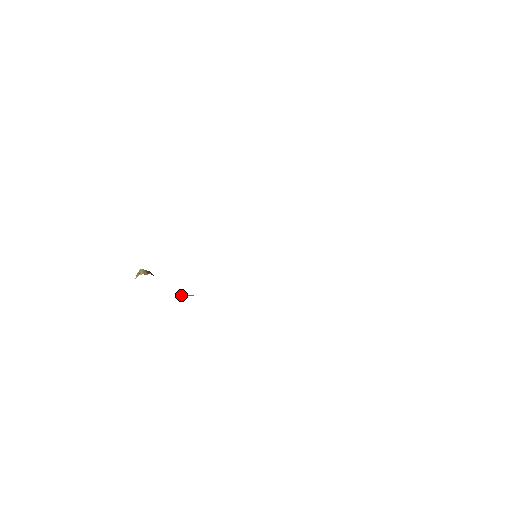
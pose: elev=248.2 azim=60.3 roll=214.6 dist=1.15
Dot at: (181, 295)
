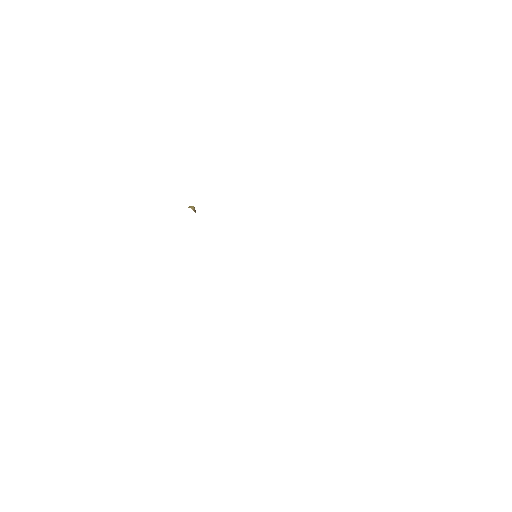
Dot at: occluded
